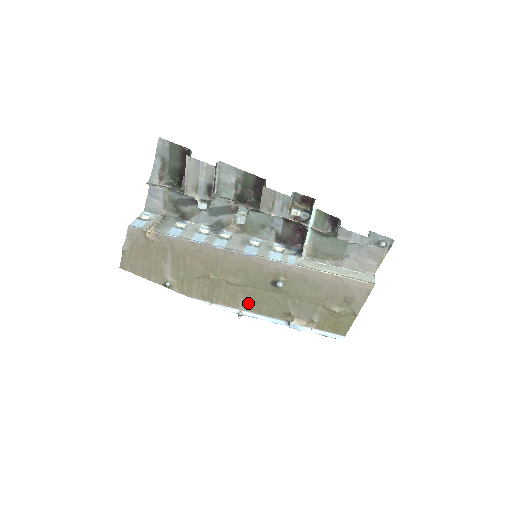
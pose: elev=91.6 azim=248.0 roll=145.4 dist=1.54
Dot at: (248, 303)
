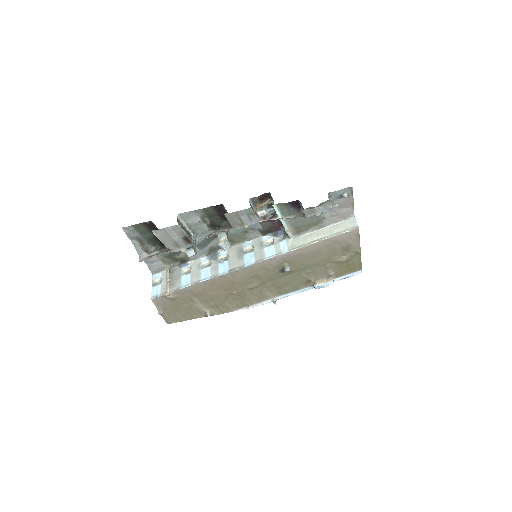
Dot at: (274, 292)
